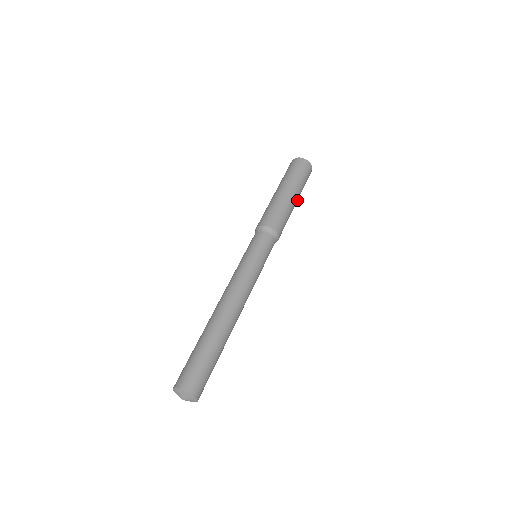
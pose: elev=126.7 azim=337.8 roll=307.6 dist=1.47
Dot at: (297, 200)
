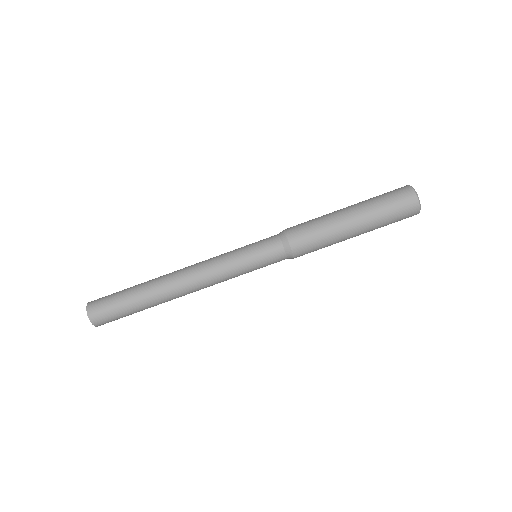
Dot at: (361, 233)
